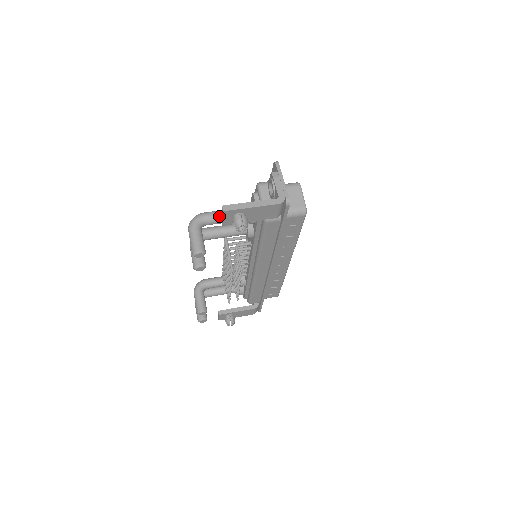
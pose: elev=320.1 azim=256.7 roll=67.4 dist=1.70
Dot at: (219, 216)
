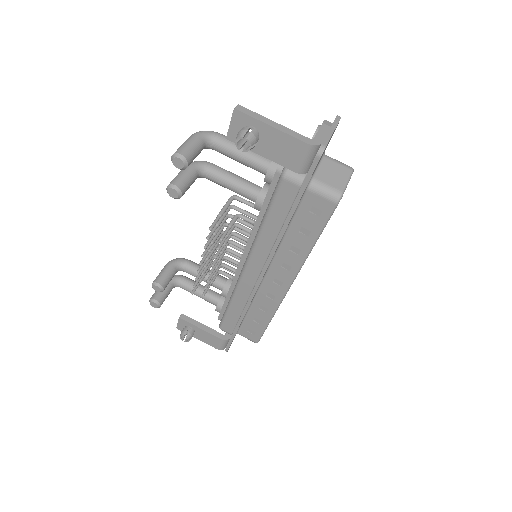
Dot at: (235, 145)
